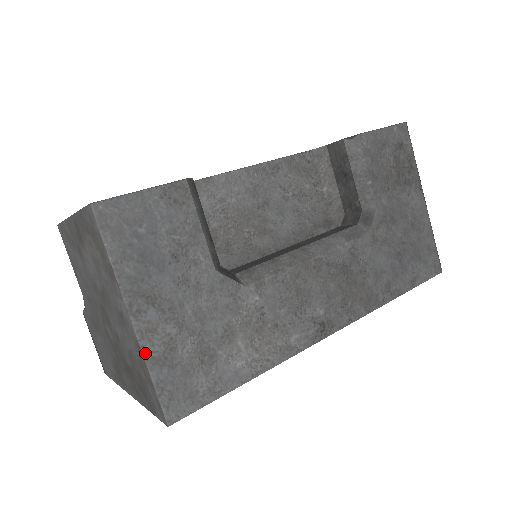
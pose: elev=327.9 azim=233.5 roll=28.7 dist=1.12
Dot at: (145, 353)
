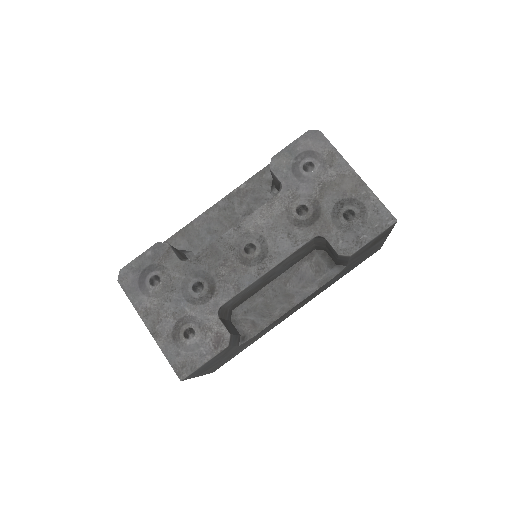
Dot at: (205, 374)
